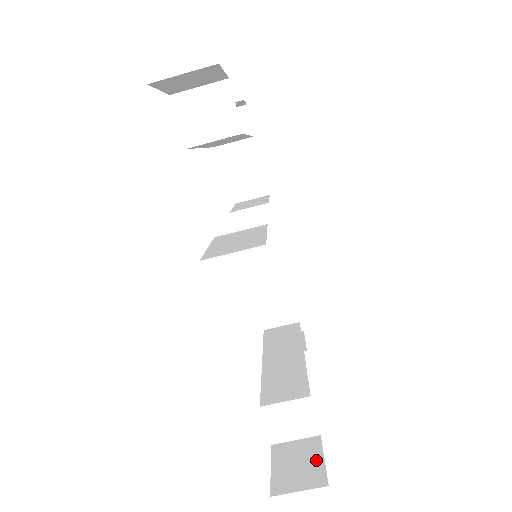
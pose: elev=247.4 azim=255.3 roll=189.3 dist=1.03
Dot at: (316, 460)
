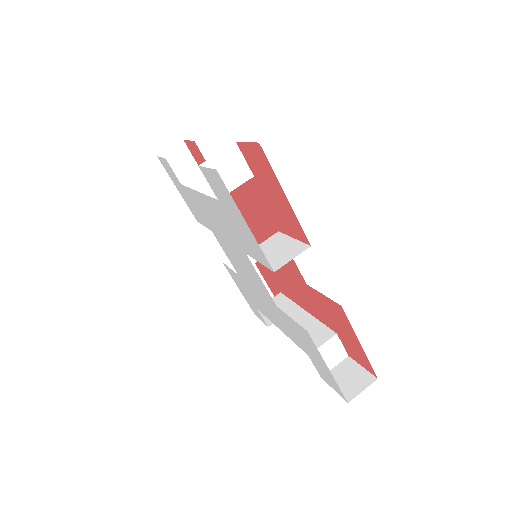
Dot at: (358, 370)
